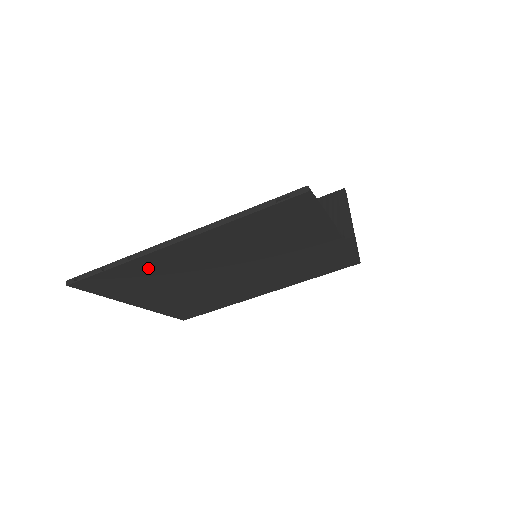
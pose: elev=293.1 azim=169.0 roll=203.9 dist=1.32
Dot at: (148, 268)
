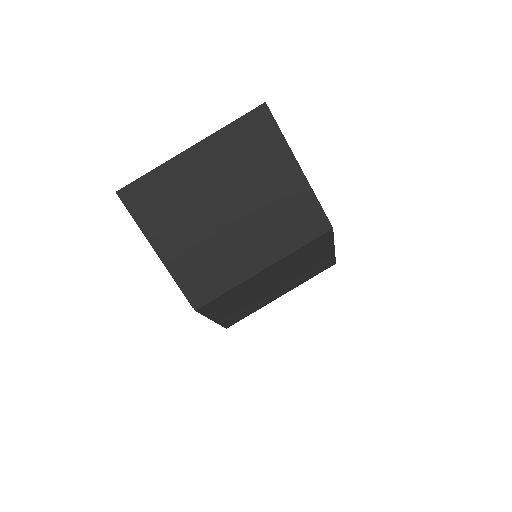
Dot at: (171, 181)
